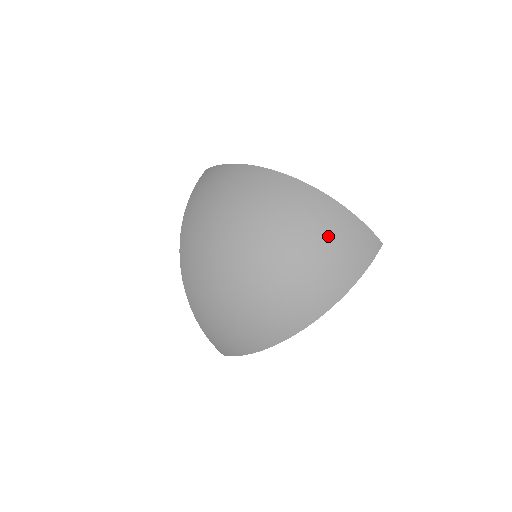
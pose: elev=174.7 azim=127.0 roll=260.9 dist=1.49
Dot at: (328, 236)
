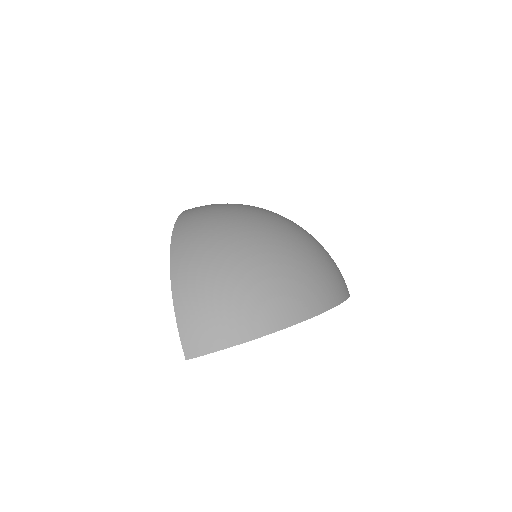
Dot at: (323, 255)
